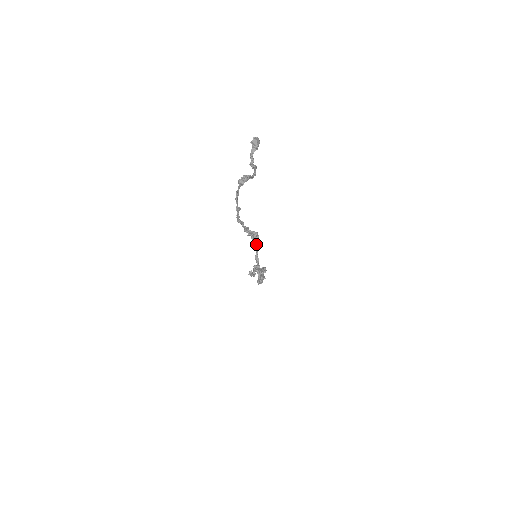
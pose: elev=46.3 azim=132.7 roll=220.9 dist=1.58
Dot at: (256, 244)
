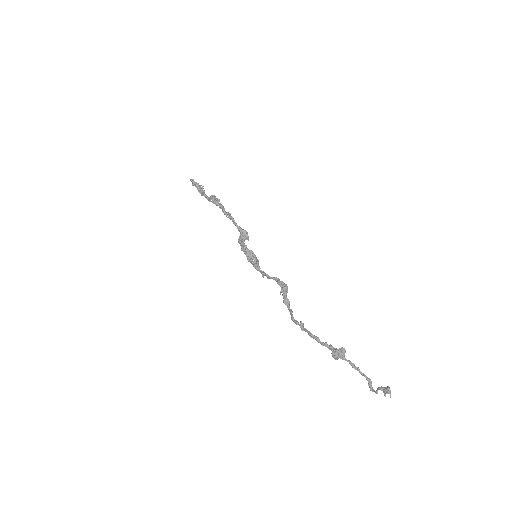
Dot at: (279, 284)
